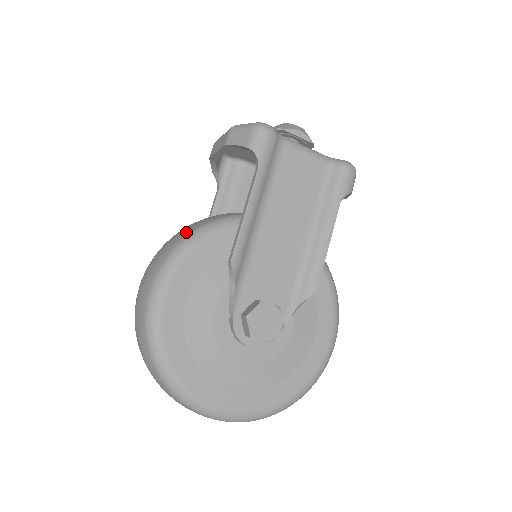
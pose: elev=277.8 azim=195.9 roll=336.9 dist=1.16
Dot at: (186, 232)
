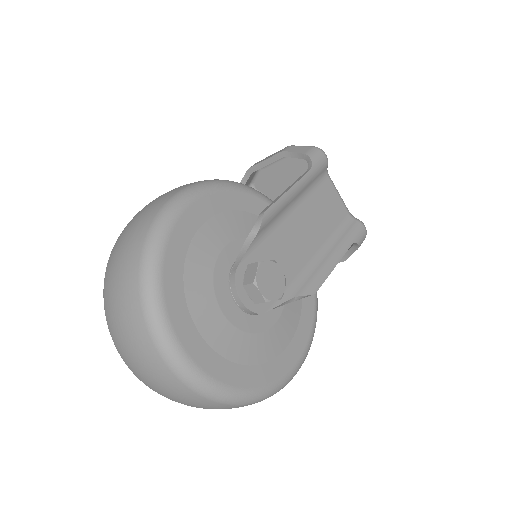
Dot at: occluded
